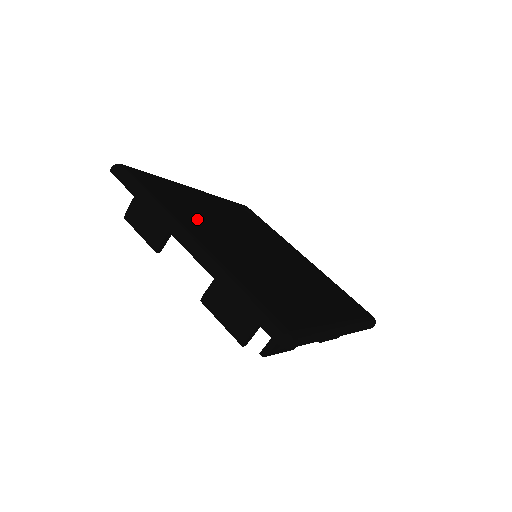
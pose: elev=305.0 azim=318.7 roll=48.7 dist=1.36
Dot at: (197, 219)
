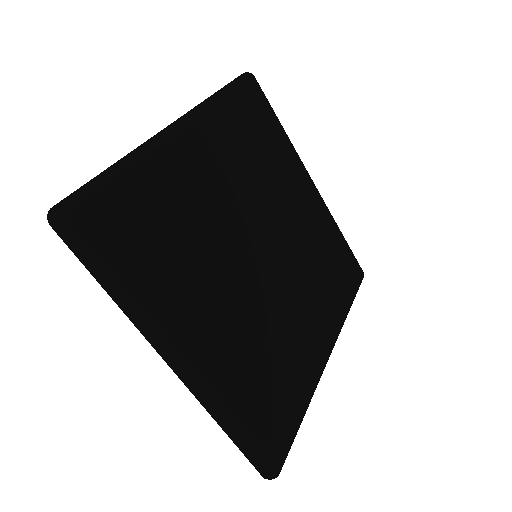
Dot at: (190, 282)
